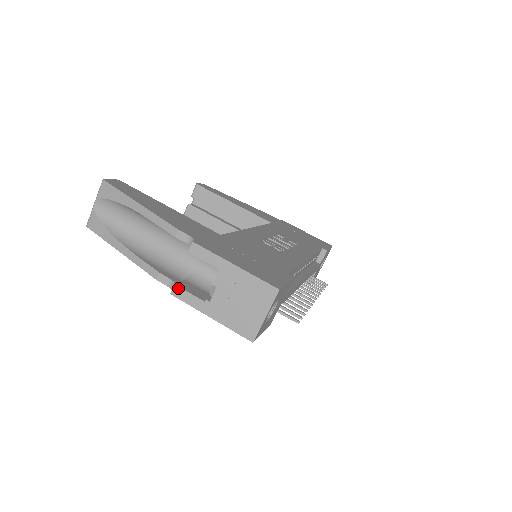
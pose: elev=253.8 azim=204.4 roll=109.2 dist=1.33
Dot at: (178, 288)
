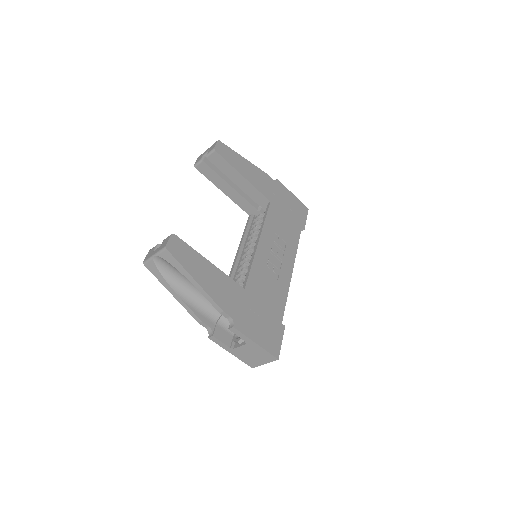
Dot at: (215, 338)
